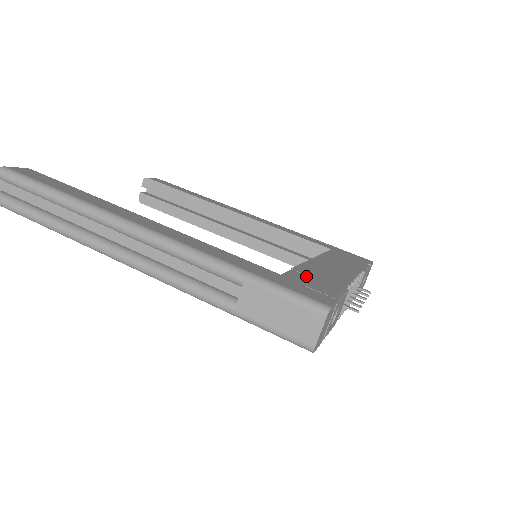
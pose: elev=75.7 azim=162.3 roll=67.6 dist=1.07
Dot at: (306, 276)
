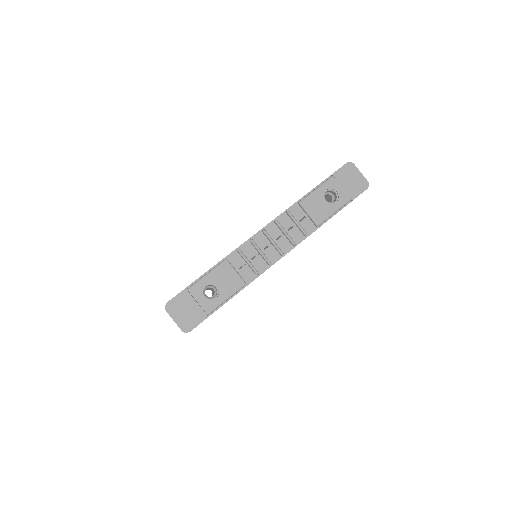
Dot at: occluded
